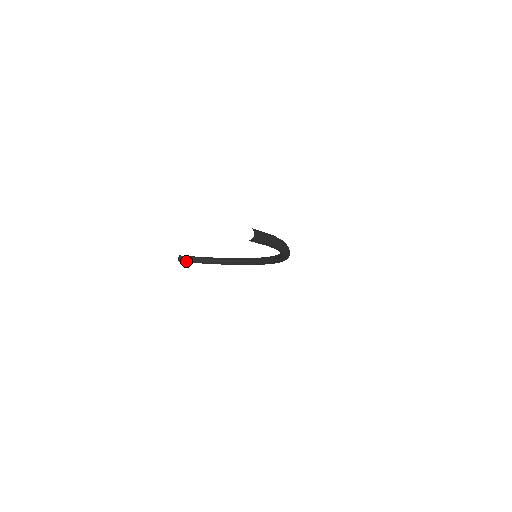
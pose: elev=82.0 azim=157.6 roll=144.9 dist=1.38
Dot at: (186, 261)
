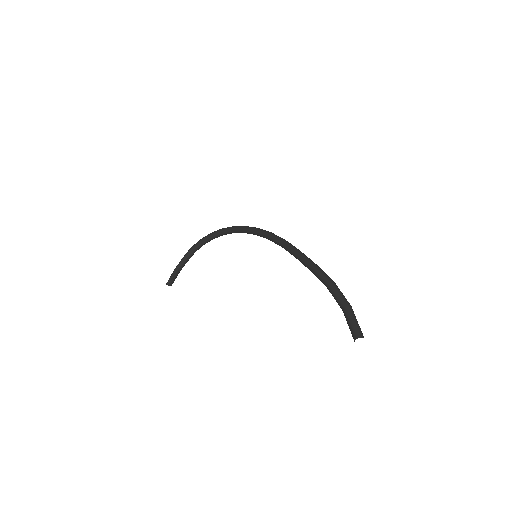
Dot at: (174, 280)
